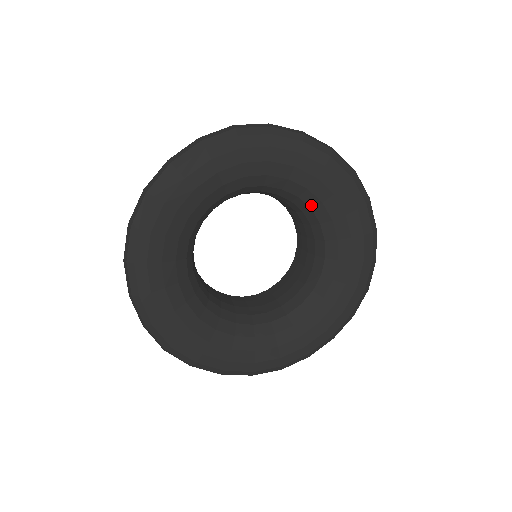
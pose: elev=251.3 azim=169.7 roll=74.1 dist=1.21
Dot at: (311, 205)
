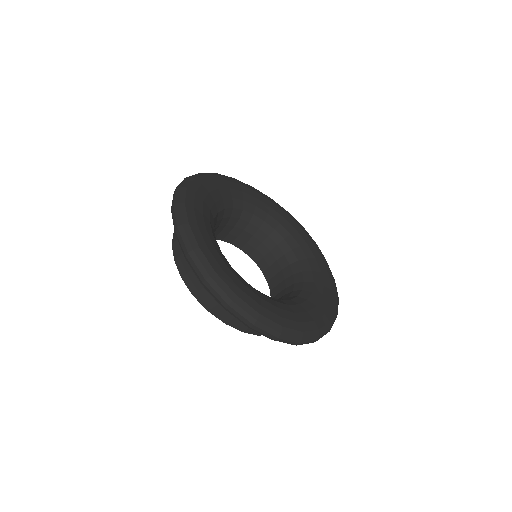
Dot at: (283, 236)
